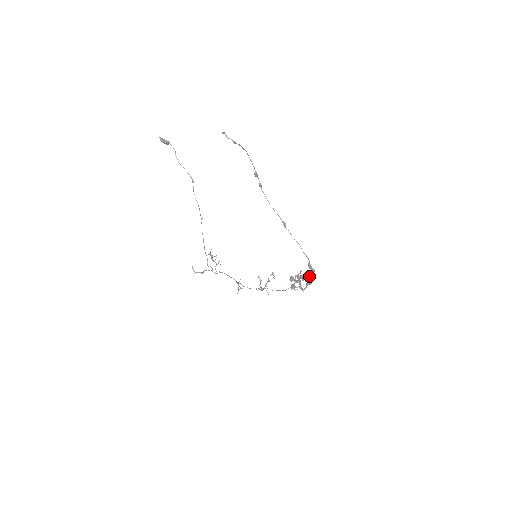
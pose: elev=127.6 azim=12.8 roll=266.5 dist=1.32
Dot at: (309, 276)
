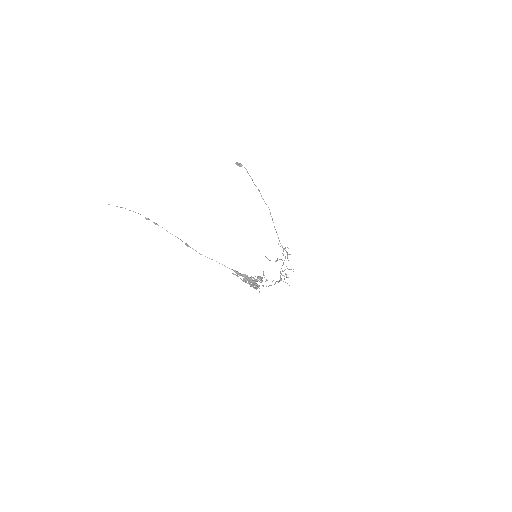
Dot at: (254, 279)
